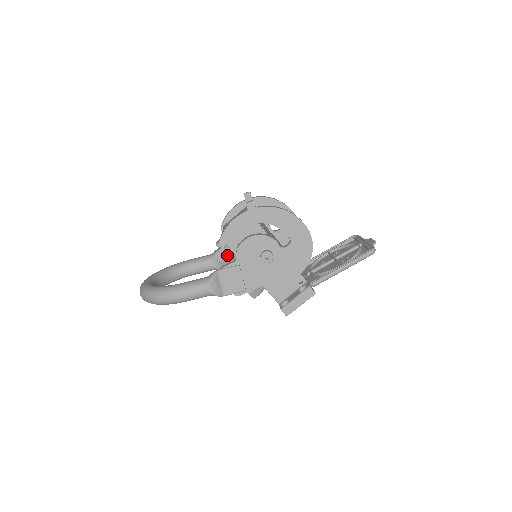
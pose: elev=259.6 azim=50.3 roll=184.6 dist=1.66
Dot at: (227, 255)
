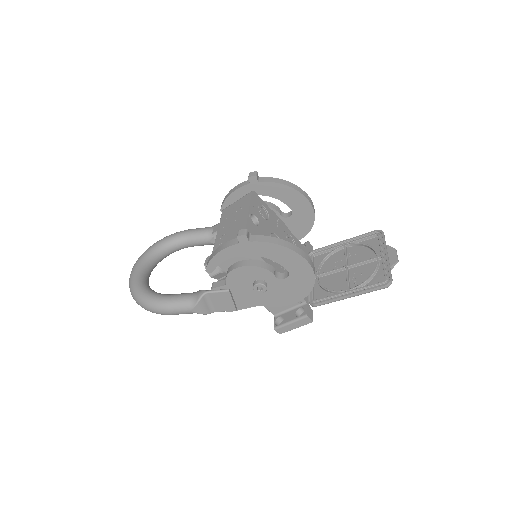
Dot at: (218, 272)
